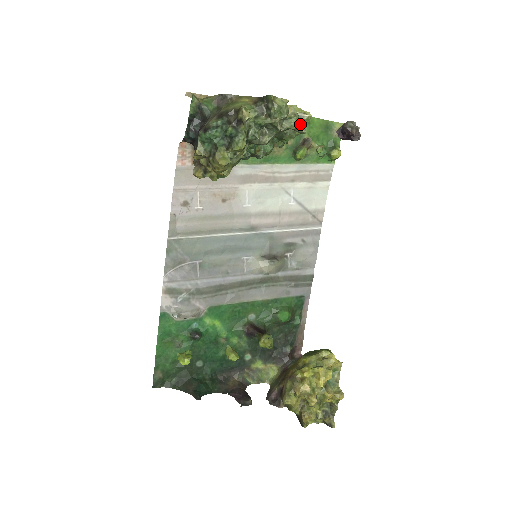
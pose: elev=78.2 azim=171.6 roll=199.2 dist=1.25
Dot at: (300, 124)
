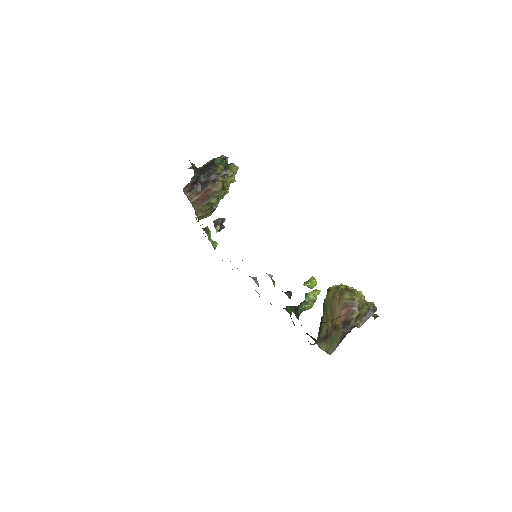
Dot at: occluded
